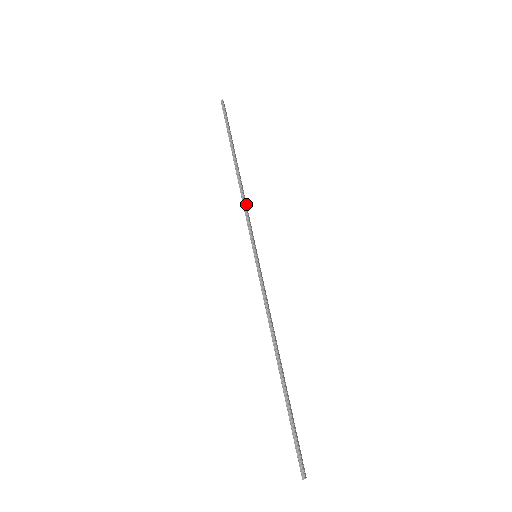
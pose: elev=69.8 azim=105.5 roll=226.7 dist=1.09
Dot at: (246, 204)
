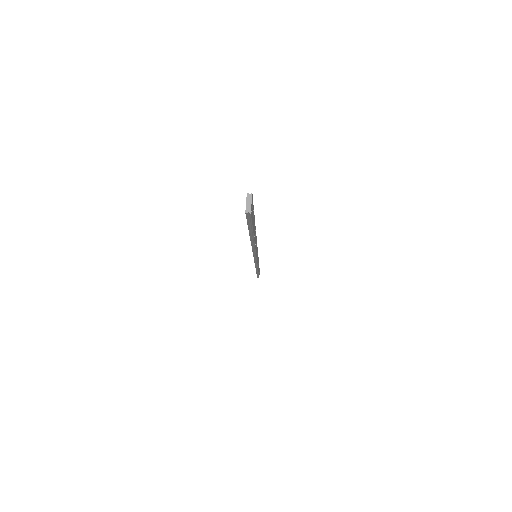
Dot at: occluded
